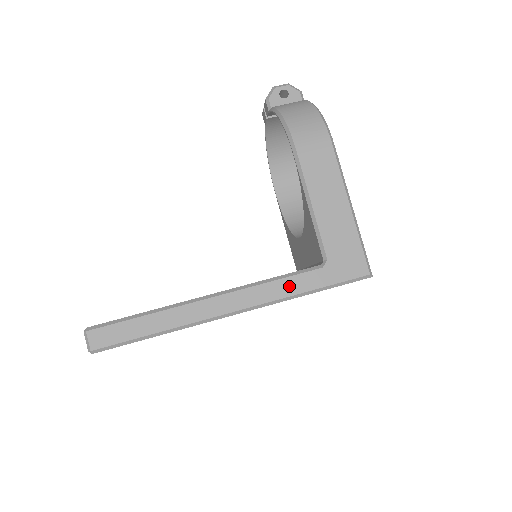
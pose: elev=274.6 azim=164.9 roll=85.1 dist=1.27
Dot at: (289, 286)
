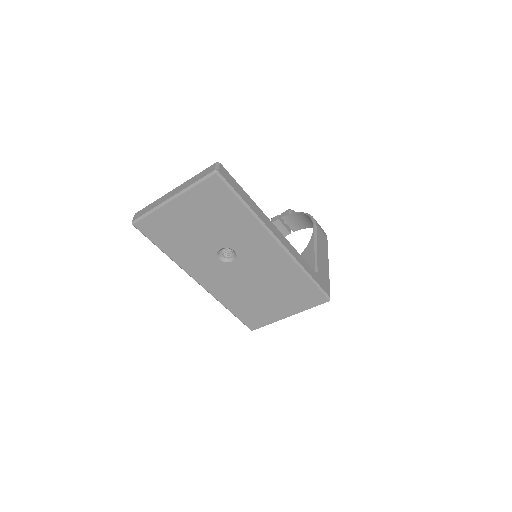
Dot at: (302, 261)
